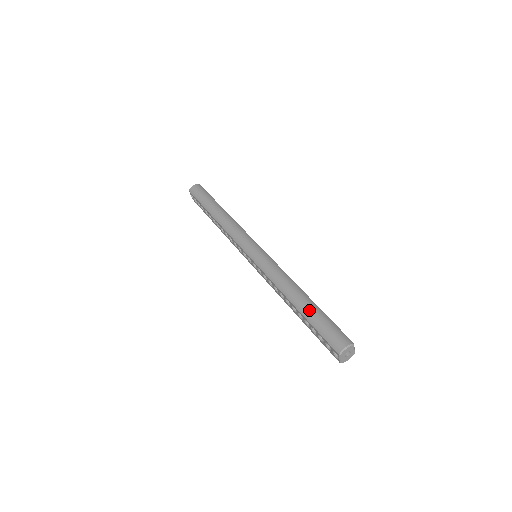
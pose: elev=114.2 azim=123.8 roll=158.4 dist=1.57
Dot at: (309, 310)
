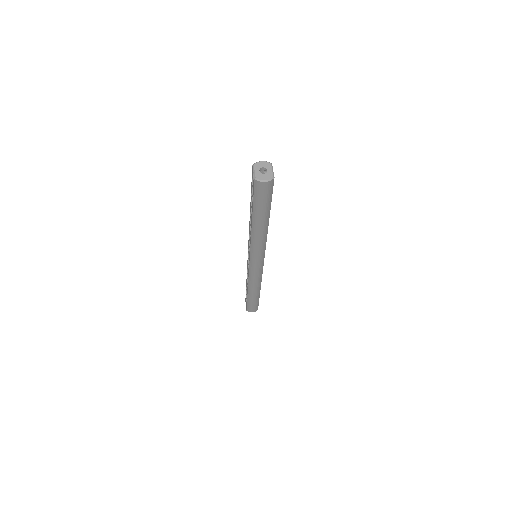
Dot at: occluded
